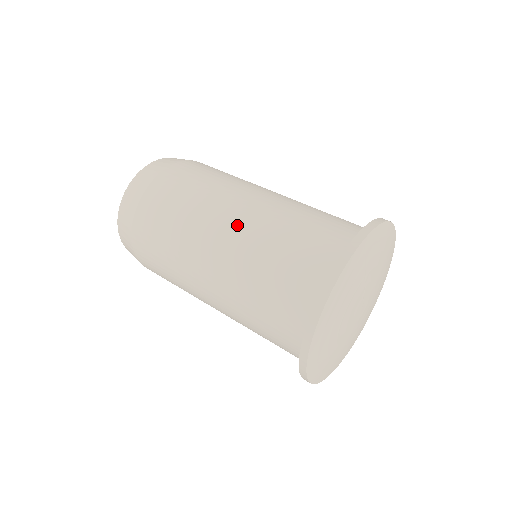
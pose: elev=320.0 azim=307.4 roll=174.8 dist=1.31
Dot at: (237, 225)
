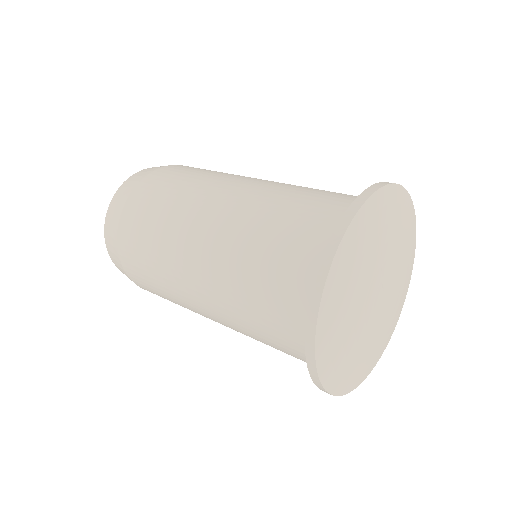
Dot at: (225, 210)
